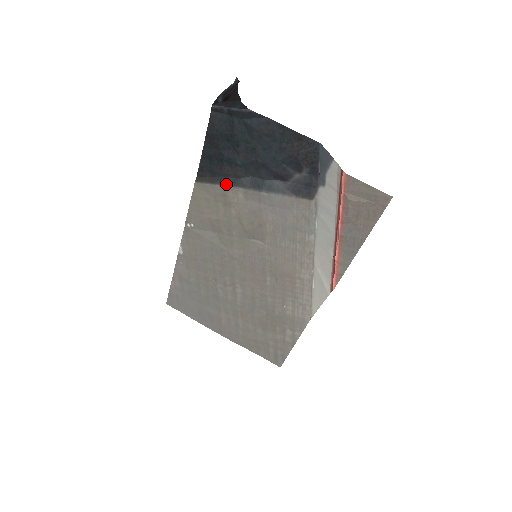
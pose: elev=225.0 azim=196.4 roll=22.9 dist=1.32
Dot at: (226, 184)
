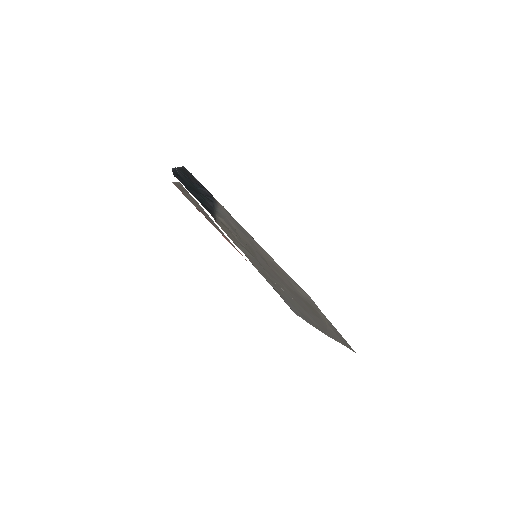
Dot at: (215, 215)
